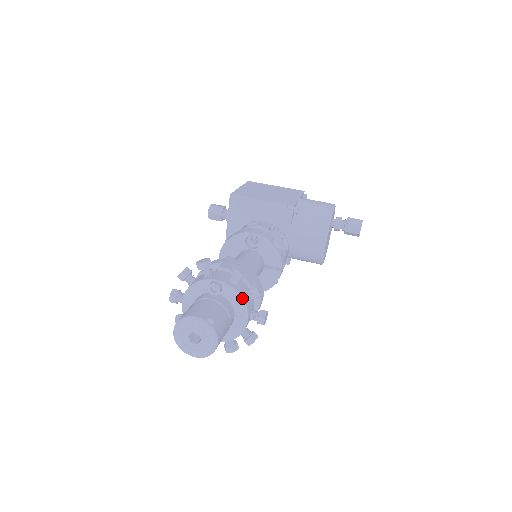
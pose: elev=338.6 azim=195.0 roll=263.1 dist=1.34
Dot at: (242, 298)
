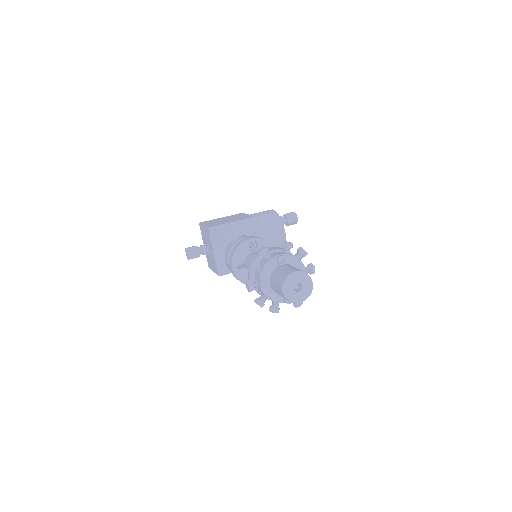
Dot at: (299, 259)
